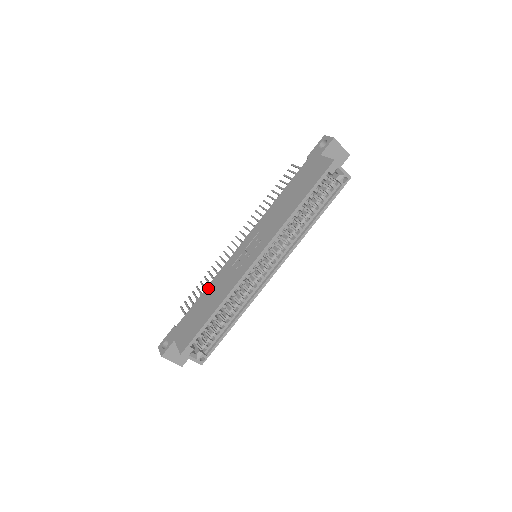
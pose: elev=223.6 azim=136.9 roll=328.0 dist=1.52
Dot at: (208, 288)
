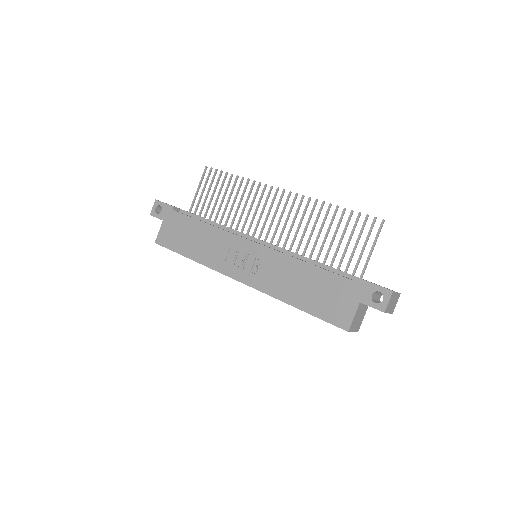
Dot at: (208, 228)
